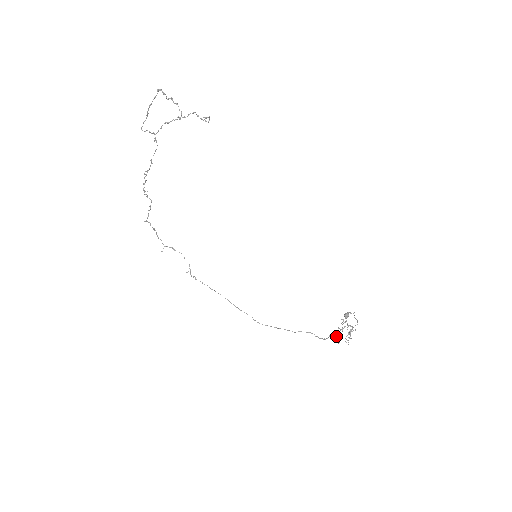
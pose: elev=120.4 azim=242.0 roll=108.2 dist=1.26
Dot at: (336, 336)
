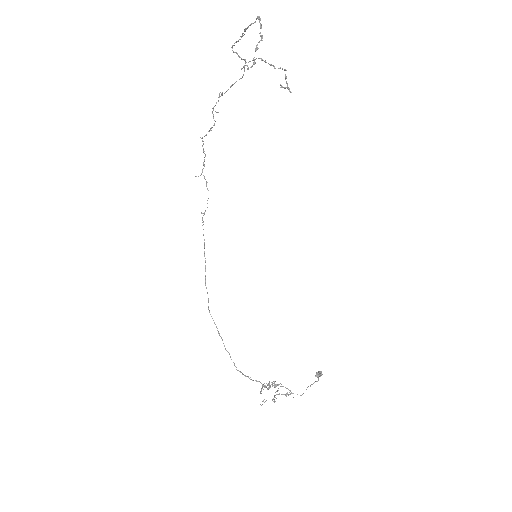
Dot at: (263, 386)
